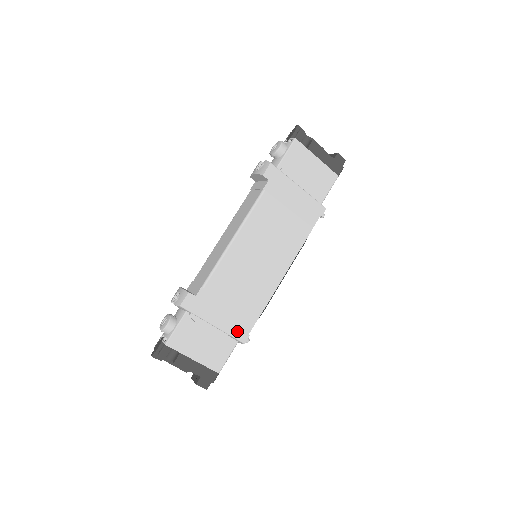
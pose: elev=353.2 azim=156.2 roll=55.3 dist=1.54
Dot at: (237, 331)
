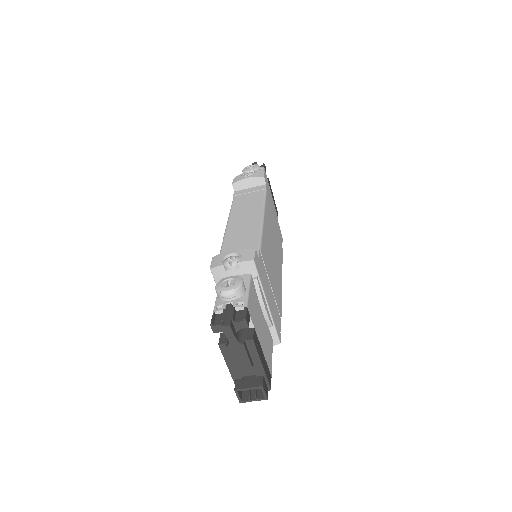
Dot at: (276, 323)
